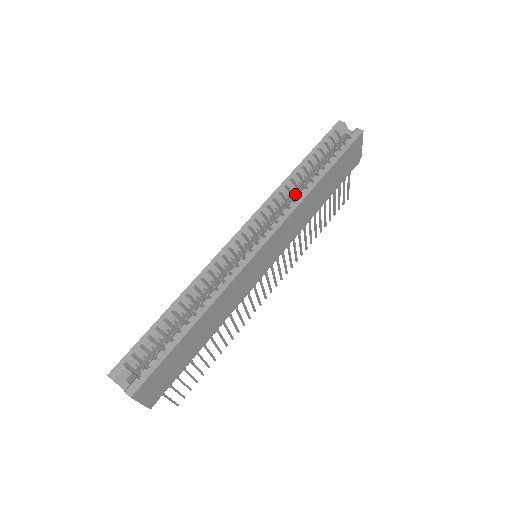
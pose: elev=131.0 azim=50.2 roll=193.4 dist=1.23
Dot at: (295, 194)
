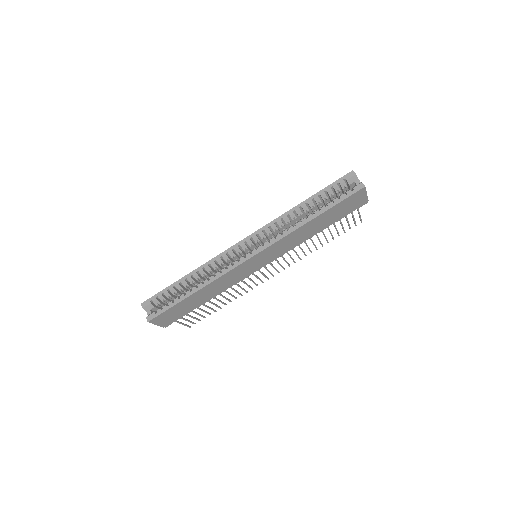
Dot at: (297, 221)
